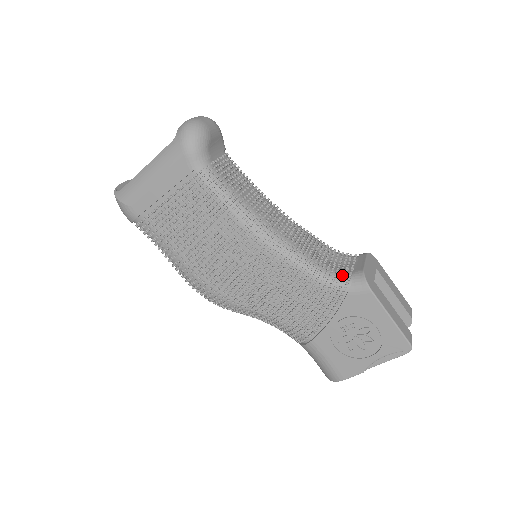
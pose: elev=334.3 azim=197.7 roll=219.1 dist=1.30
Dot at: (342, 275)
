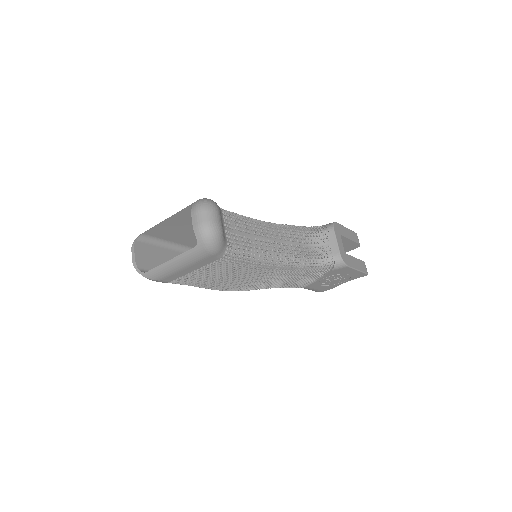
Dot at: (326, 261)
